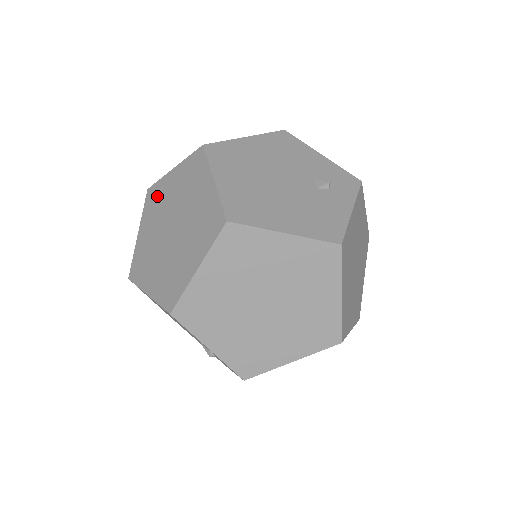
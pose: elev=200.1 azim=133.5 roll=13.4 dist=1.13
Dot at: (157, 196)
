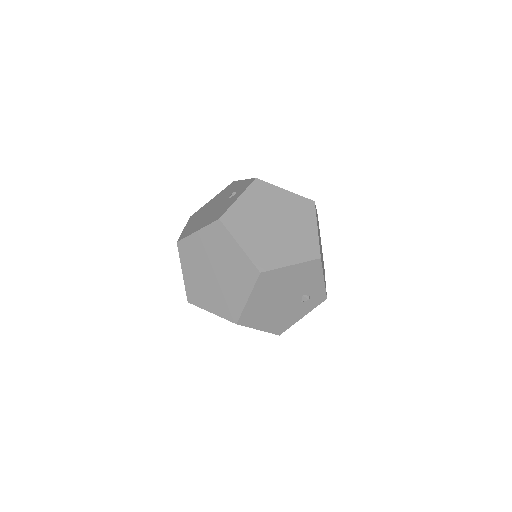
Dot at: occluded
